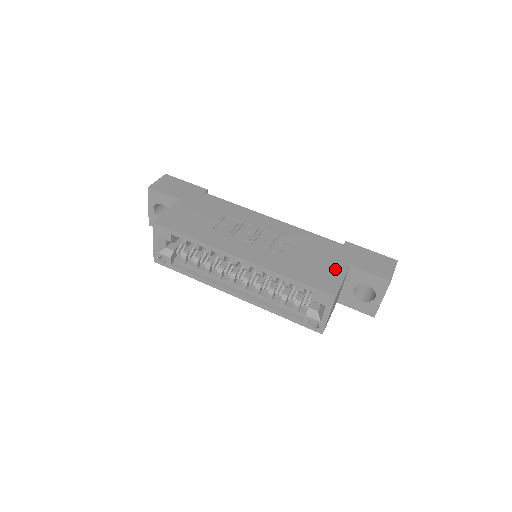
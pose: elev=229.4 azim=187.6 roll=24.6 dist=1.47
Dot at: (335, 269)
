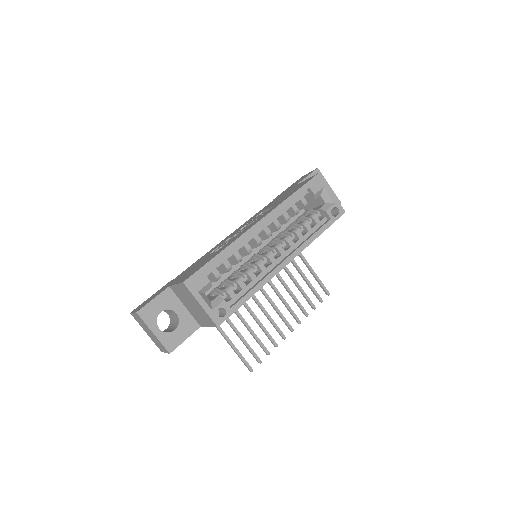
Dot at: (295, 187)
